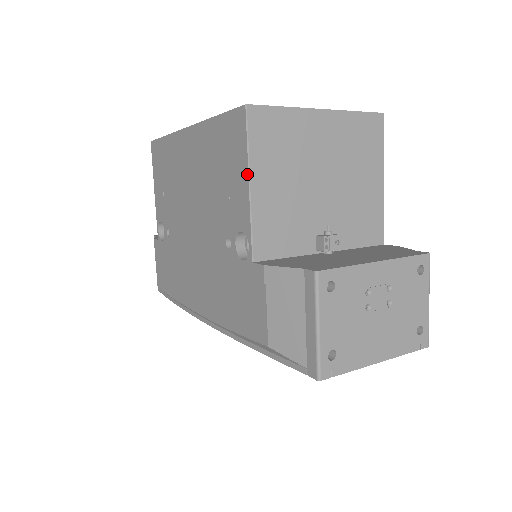
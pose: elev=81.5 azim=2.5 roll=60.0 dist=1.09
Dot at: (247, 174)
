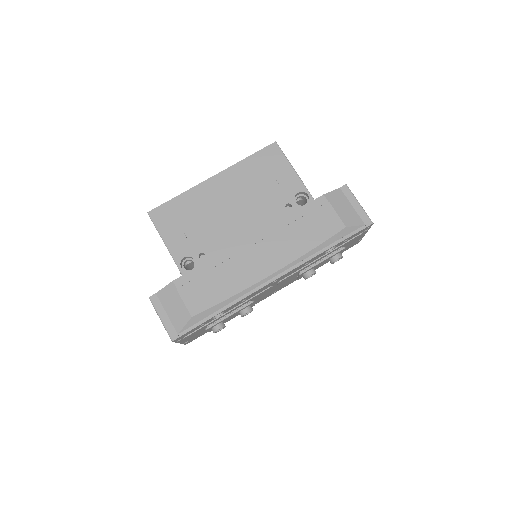
Dot at: (291, 166)
